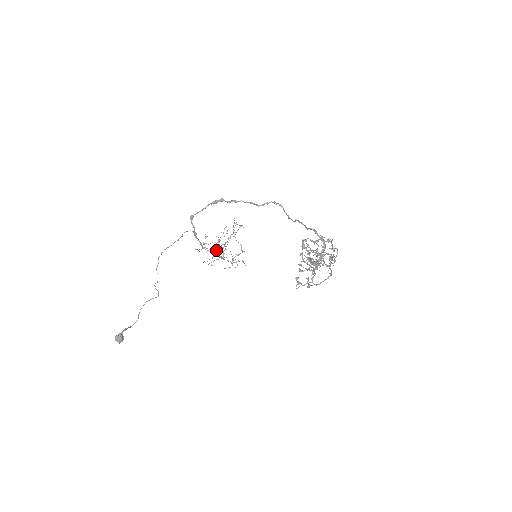
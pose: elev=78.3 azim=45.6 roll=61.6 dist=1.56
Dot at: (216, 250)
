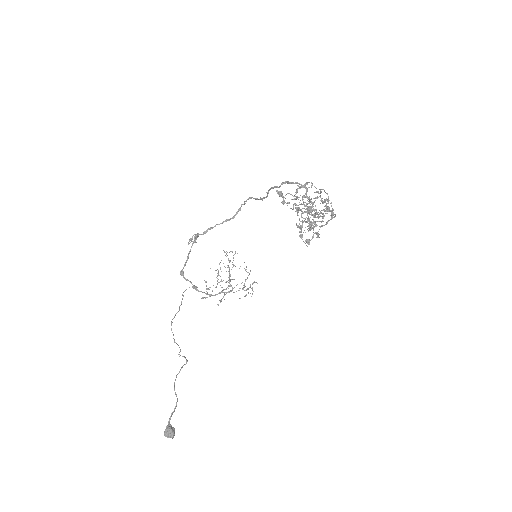
Dot at: (223, 289)
